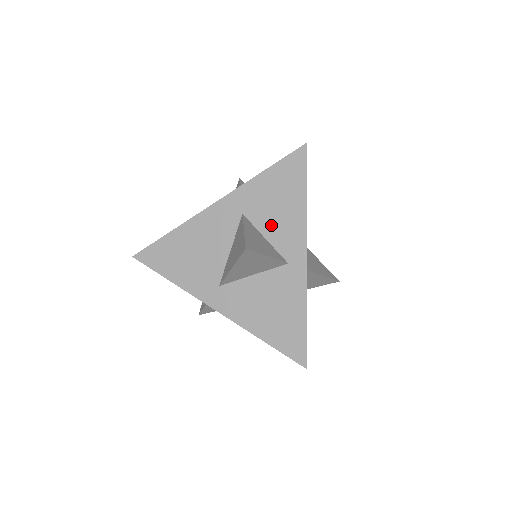
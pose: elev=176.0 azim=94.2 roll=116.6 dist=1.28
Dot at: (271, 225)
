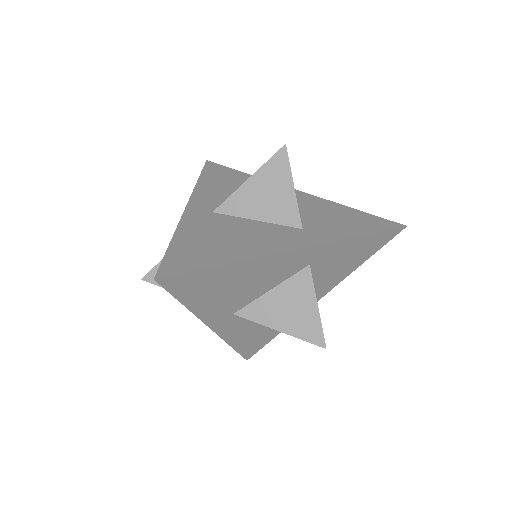
Dot at: (320, 277)
